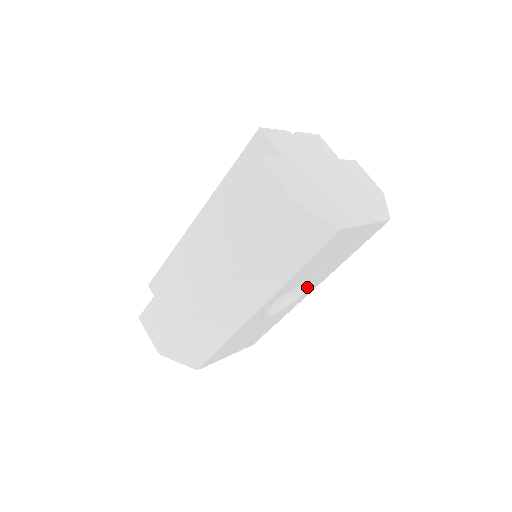
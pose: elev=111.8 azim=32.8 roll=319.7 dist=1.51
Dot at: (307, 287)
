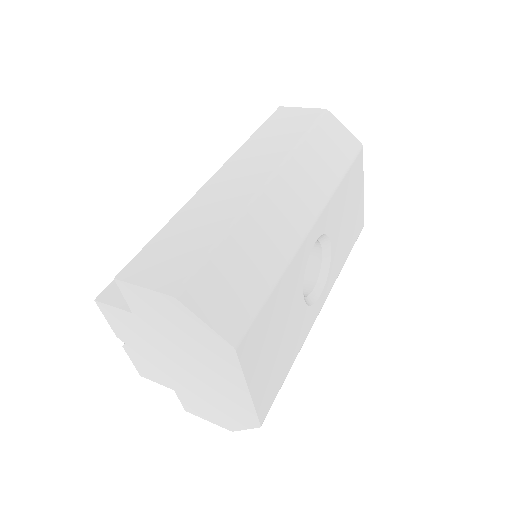
Dot at: (323, 280)
